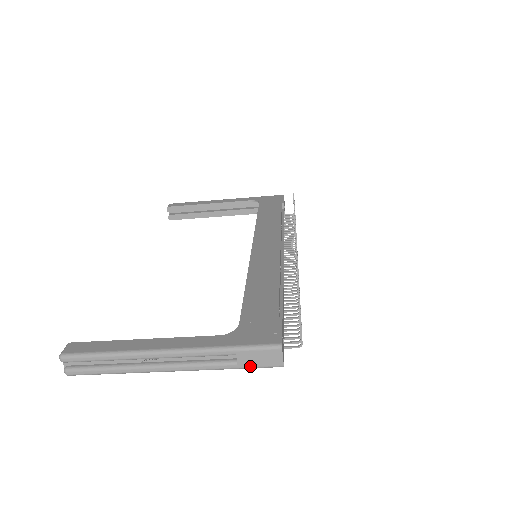
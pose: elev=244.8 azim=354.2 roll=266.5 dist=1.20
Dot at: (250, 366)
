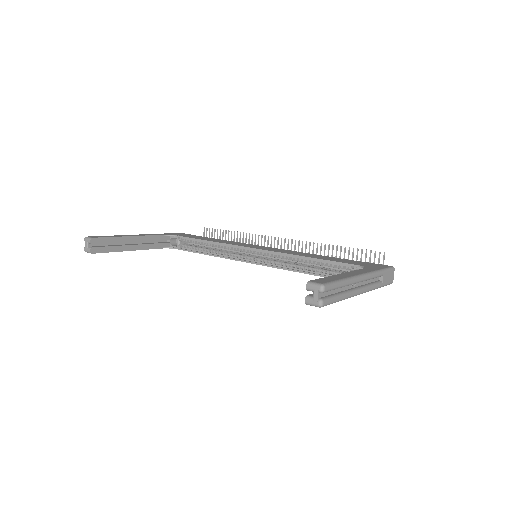
Dot at: (385, 284)
